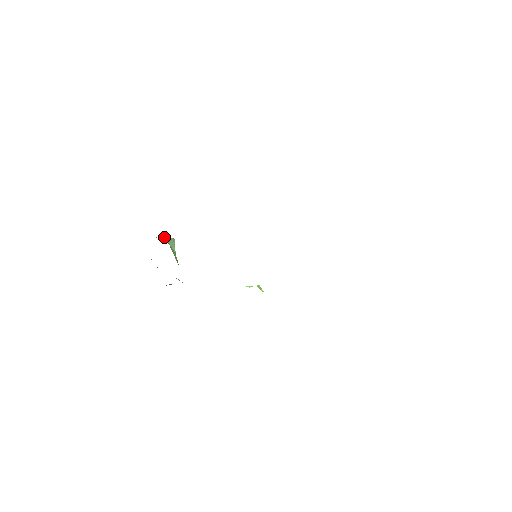
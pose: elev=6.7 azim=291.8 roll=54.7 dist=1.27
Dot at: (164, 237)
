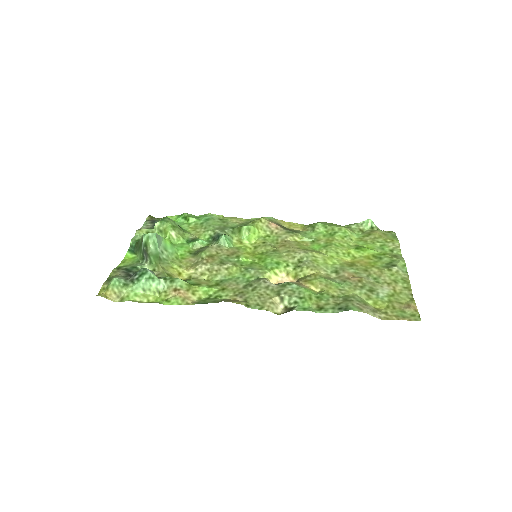
Dot at: (150, 247)
